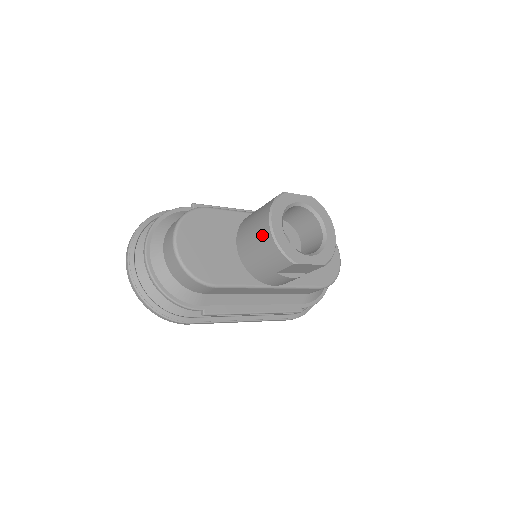
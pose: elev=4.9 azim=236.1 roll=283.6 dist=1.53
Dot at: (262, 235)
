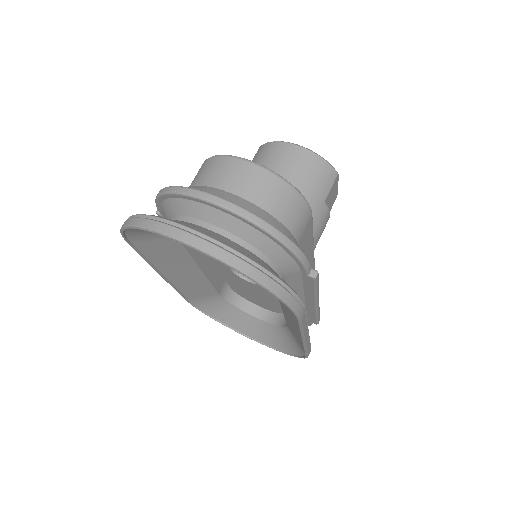
Dot at: (294, 160)
